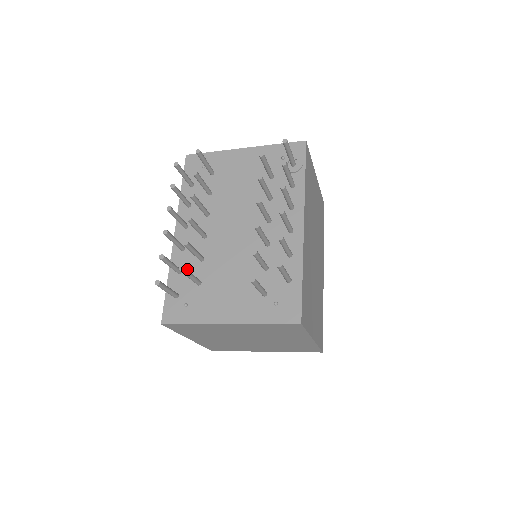
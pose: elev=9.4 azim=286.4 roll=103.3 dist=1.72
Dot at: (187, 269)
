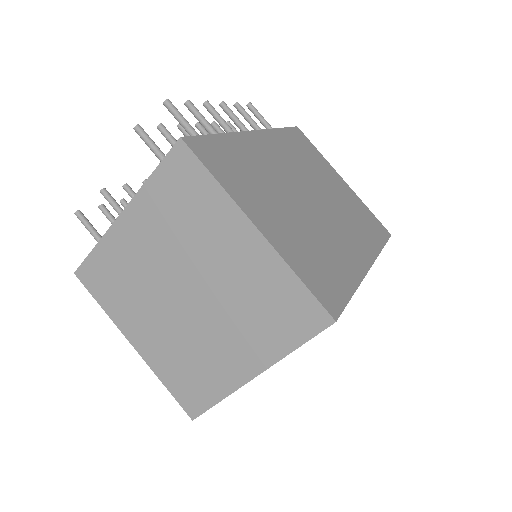
Dot at: occluded
